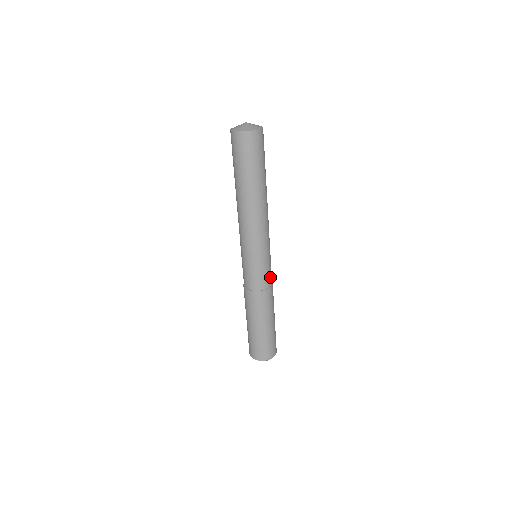
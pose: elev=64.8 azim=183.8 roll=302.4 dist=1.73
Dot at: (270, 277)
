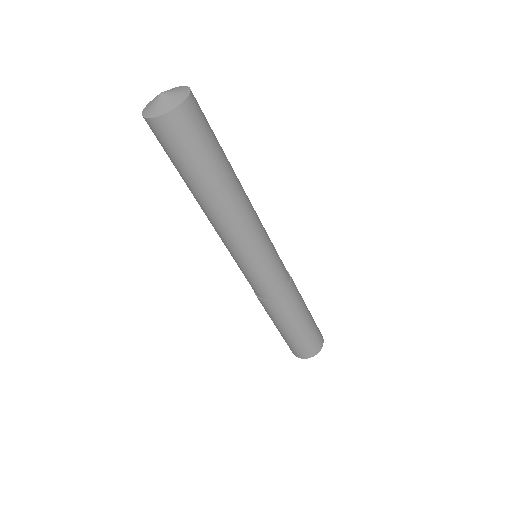
Dot at: (277, 284)
